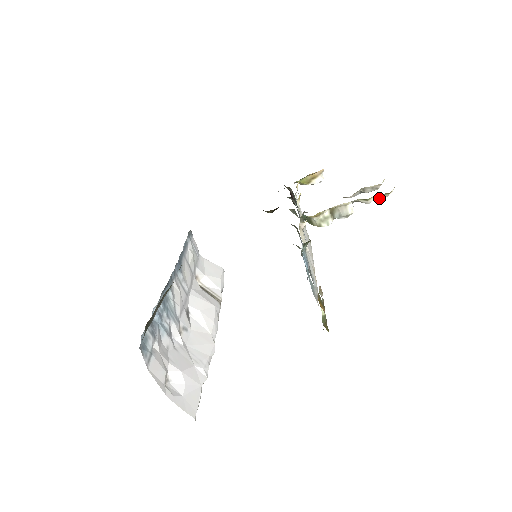
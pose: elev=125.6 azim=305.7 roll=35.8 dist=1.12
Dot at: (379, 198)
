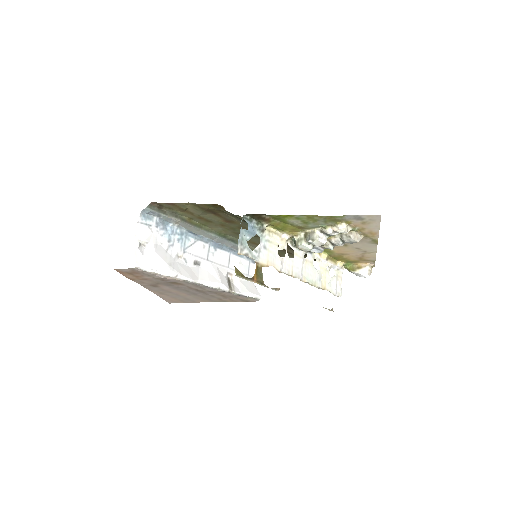
Dot at: (334, 230)
